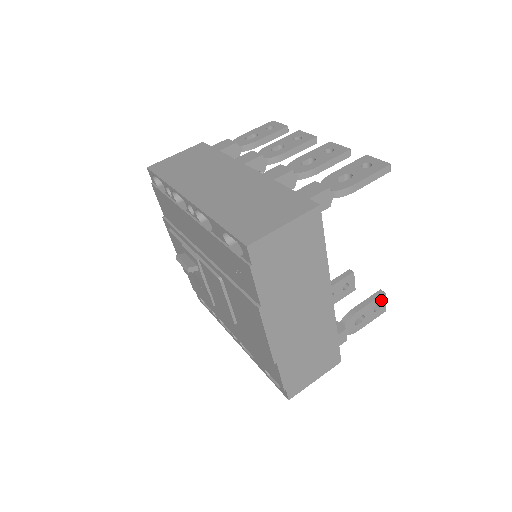
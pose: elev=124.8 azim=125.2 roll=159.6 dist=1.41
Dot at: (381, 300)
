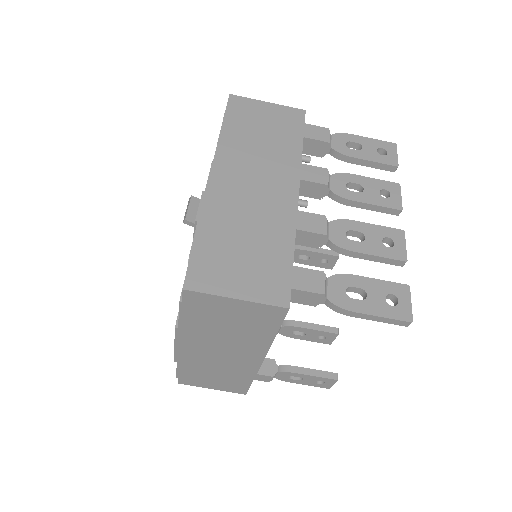
Dot at: (329, 381)
